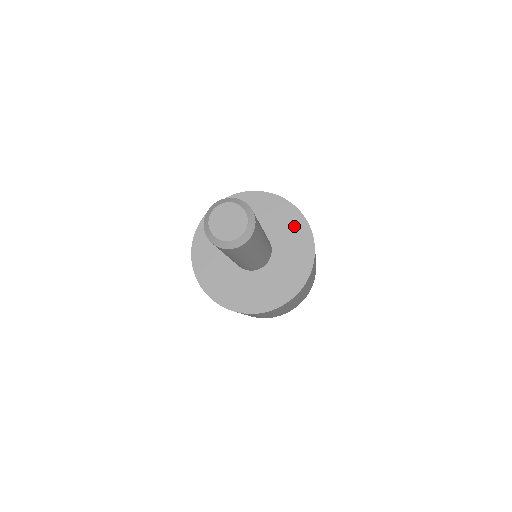
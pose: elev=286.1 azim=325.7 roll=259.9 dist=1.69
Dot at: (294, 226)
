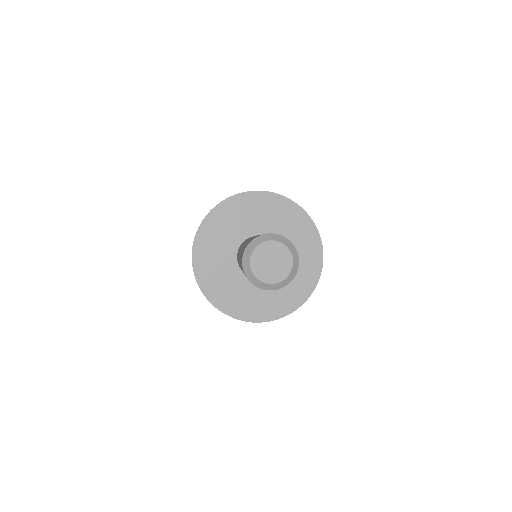
Dot at: (285, 213)
